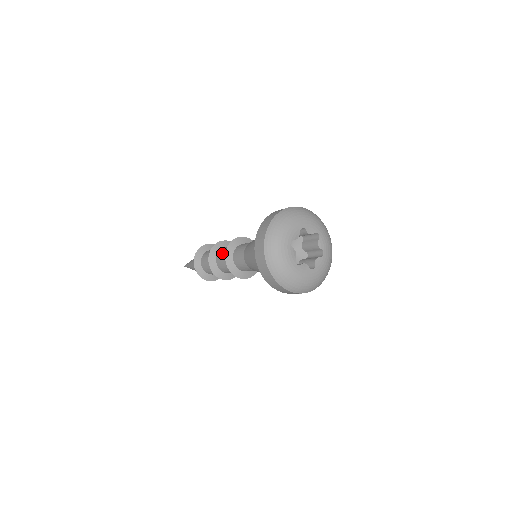
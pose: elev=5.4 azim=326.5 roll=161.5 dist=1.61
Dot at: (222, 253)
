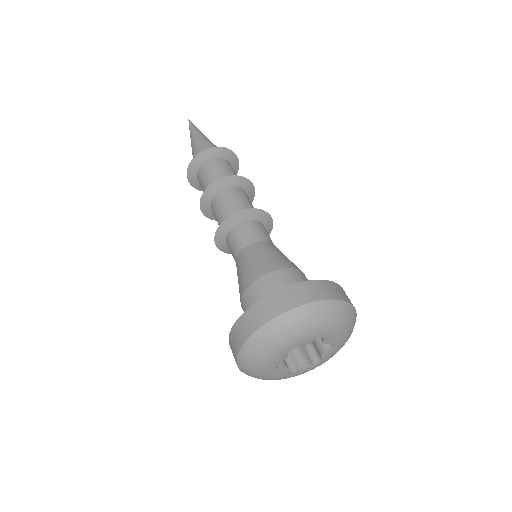
Dot at: (226, 200)
